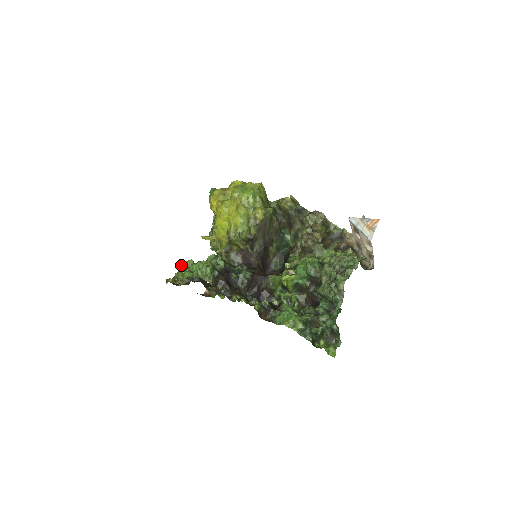
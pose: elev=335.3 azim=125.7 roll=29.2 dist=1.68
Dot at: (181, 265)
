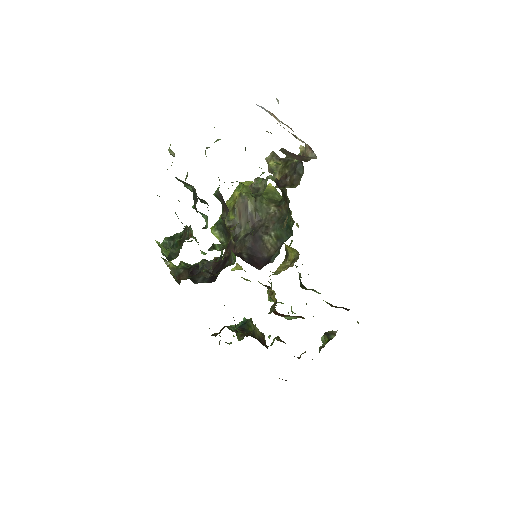
Dot at: occluded
